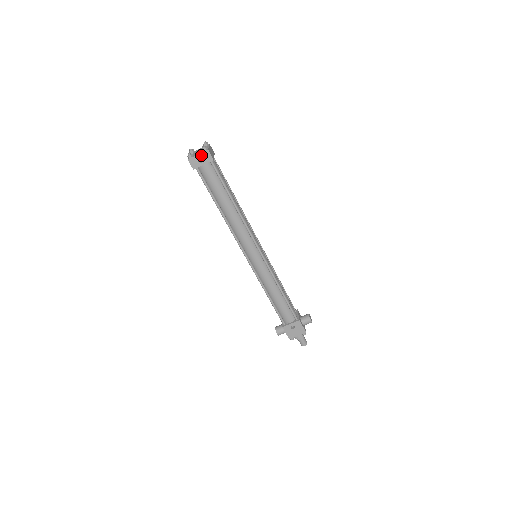
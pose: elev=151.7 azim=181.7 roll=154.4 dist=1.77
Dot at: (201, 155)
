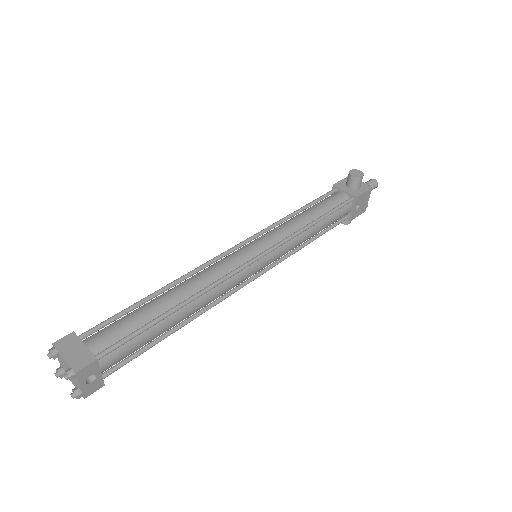
Dot at: (82, 381)
